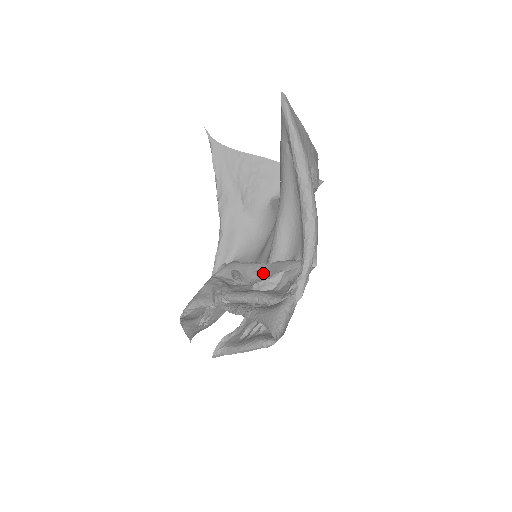
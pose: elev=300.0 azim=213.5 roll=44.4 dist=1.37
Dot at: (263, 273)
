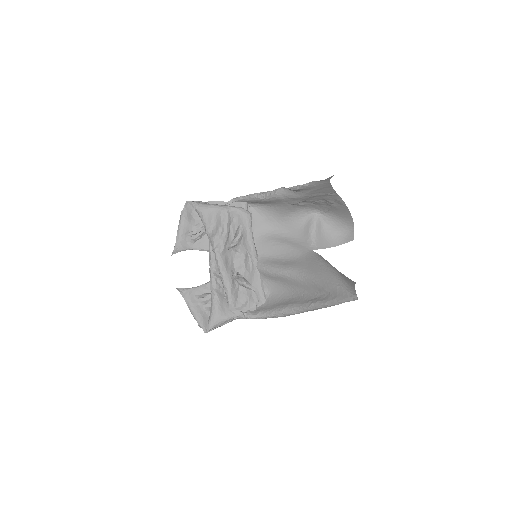
Dot at: (249, 264)
